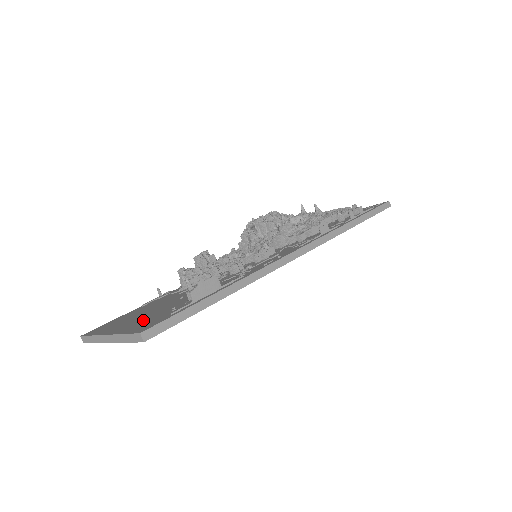
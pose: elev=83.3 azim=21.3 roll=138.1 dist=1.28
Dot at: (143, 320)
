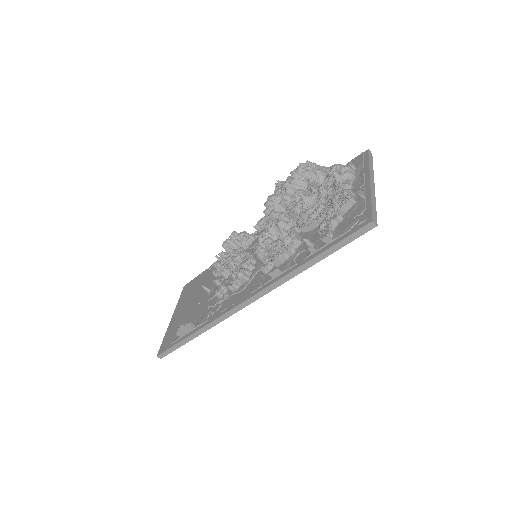
Dot at: (176, 324)
